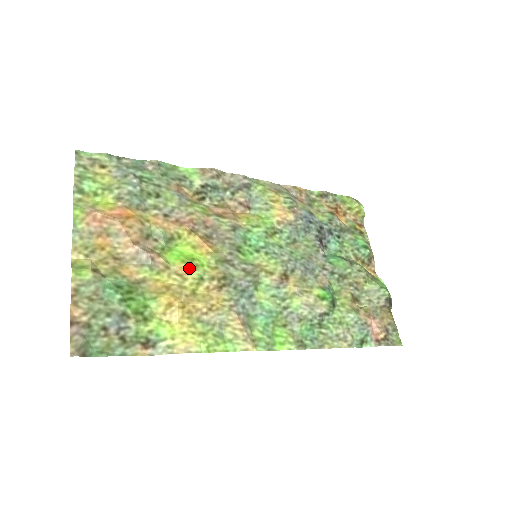
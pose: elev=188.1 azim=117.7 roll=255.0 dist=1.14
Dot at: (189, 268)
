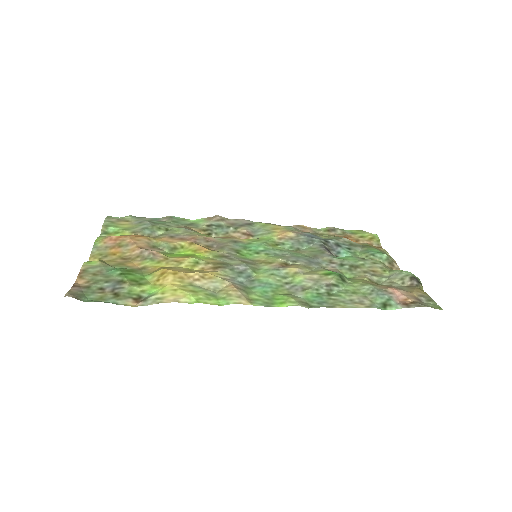
Dot at: (186, 257)
